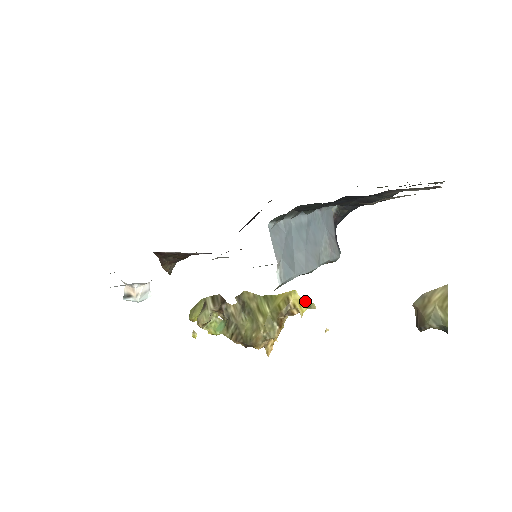
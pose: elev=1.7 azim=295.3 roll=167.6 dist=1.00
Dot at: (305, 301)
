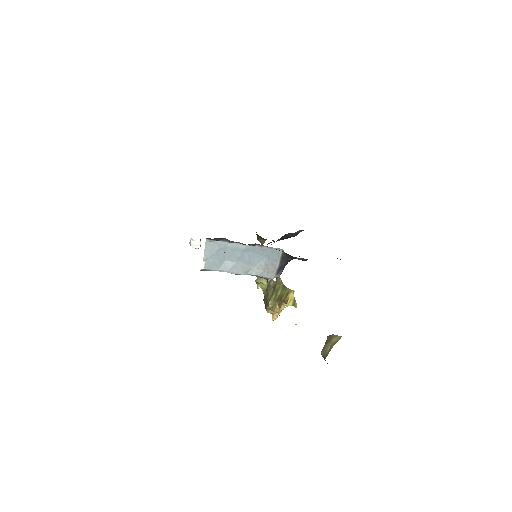
Dot at: (295, 300)
